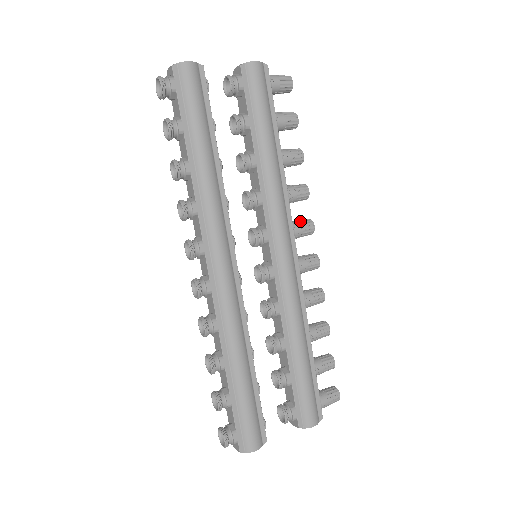
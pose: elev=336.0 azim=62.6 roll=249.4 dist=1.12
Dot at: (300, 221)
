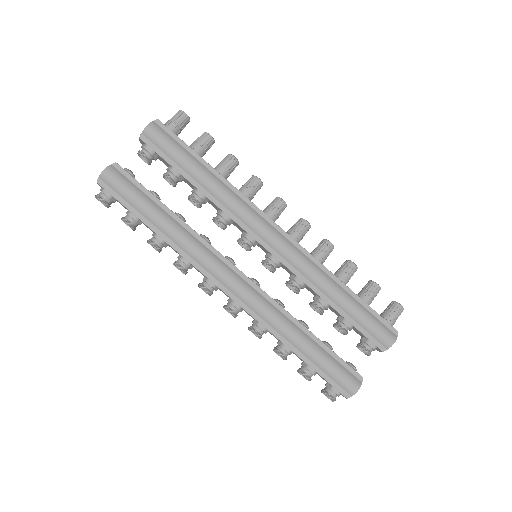
Dot at: (269, 205)
